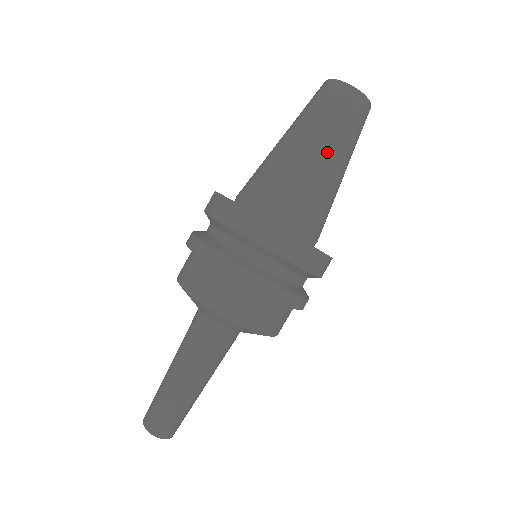
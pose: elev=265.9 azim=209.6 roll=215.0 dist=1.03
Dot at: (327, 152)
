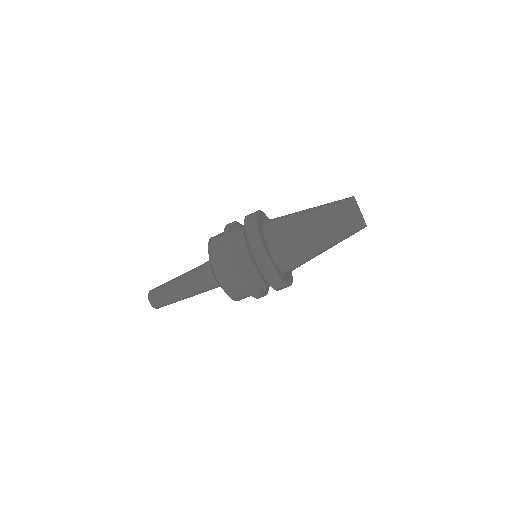
Dot at: (327, 246)
